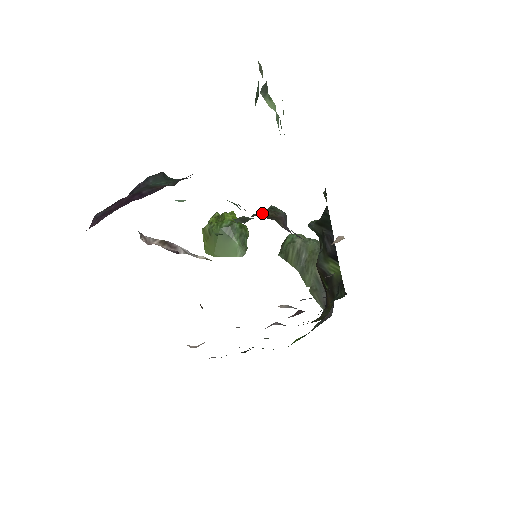
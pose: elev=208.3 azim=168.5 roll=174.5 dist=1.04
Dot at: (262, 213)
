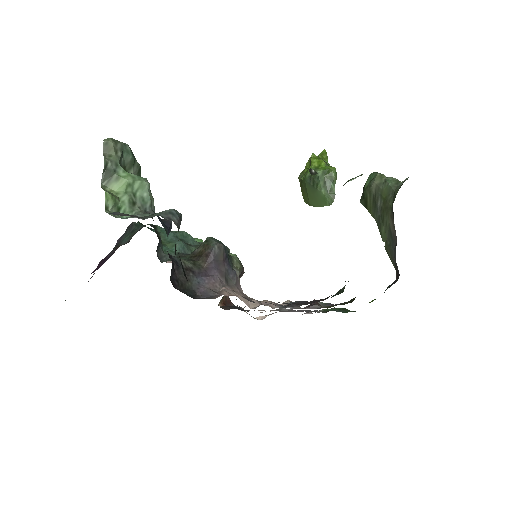
Dot at: (196, 250)
